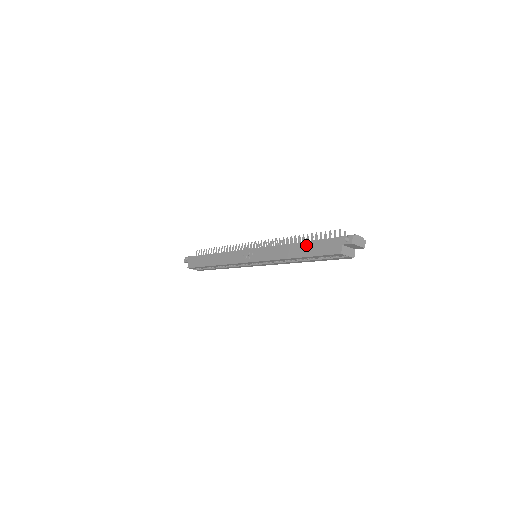
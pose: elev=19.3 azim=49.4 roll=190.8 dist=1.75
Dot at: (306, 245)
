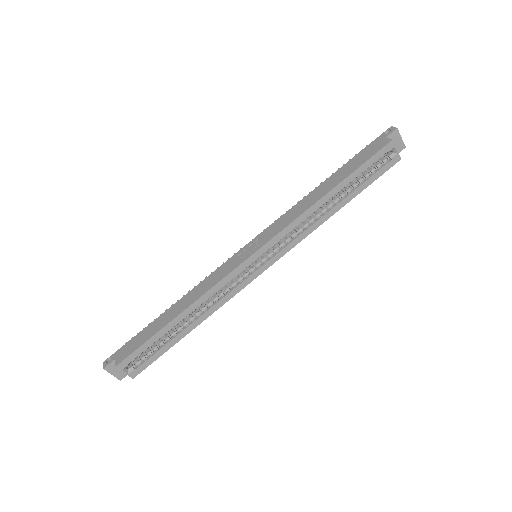
Dot at: (337, 173)
